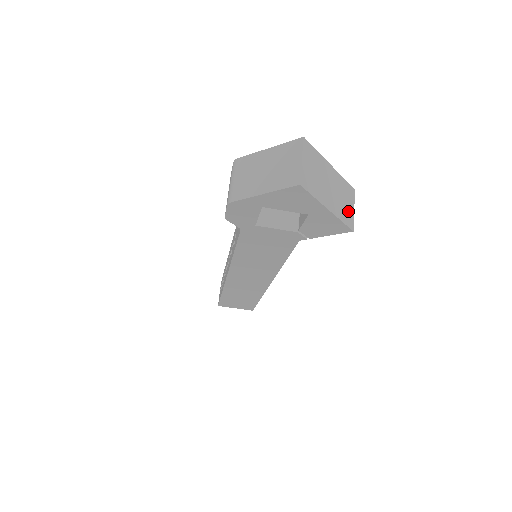
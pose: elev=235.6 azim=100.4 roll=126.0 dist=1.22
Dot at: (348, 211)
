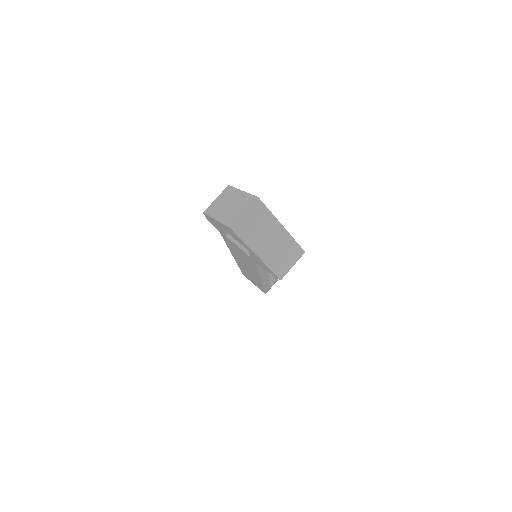
Dot at: (284, 264)
